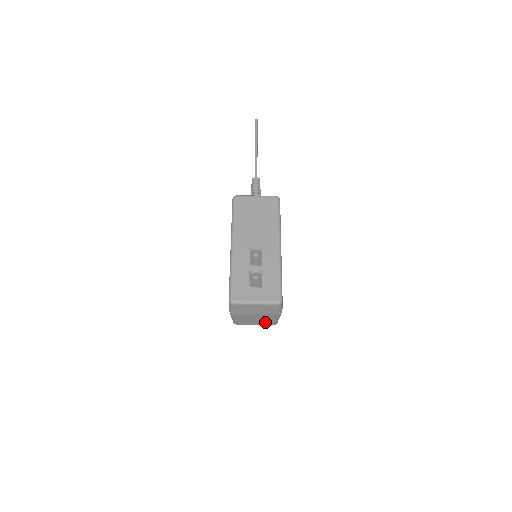
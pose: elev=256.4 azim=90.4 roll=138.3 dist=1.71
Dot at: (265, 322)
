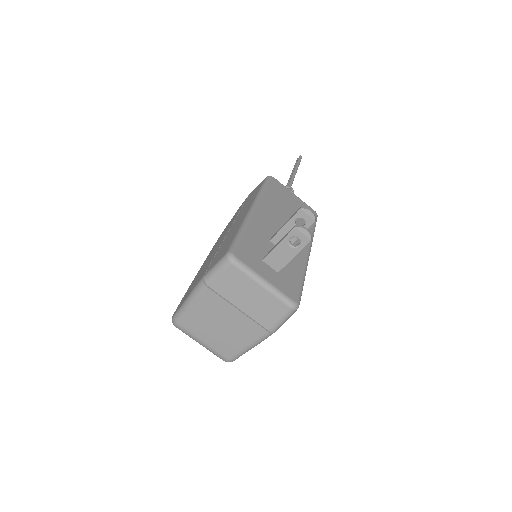
Dot at: (225, 343)
